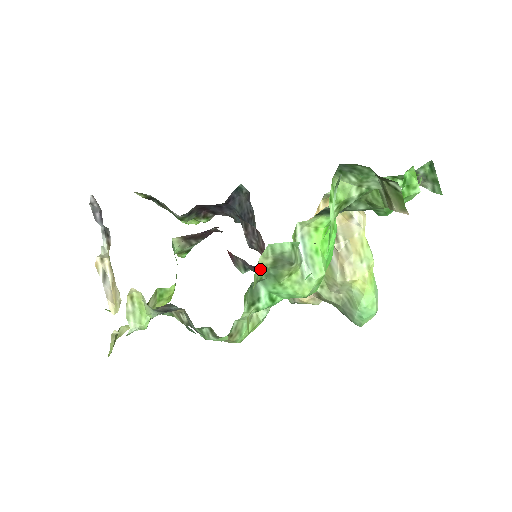
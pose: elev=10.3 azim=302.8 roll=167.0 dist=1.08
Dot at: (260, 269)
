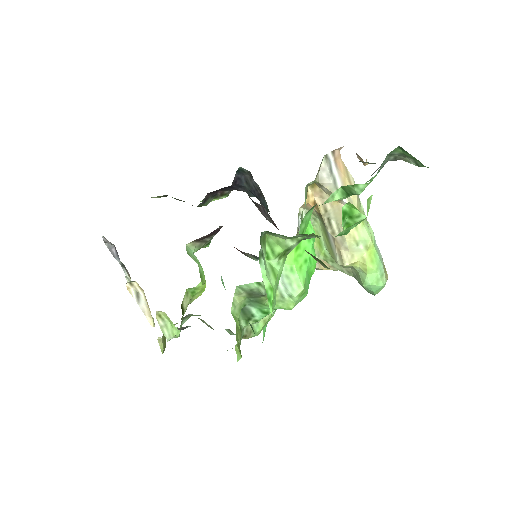
Dot at: (239, 302)
